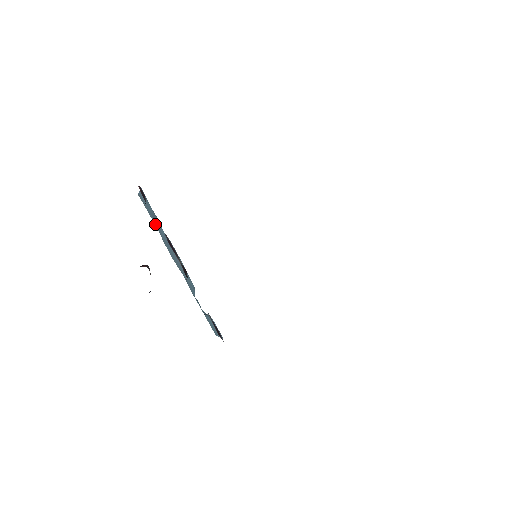
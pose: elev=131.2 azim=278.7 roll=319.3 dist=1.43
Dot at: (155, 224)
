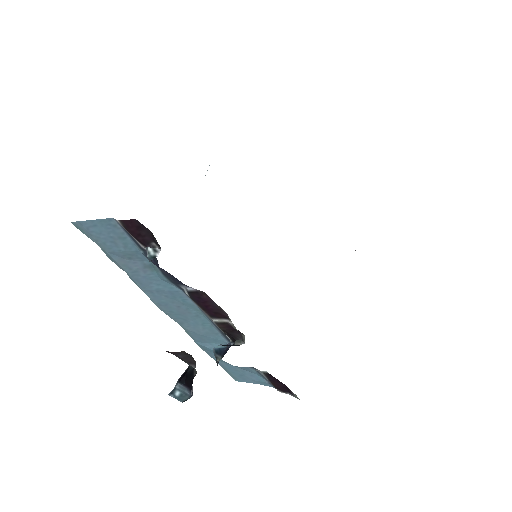
Dot at: (123, 266)
